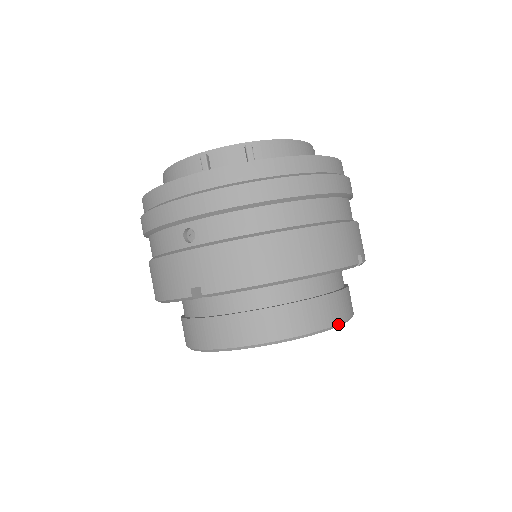
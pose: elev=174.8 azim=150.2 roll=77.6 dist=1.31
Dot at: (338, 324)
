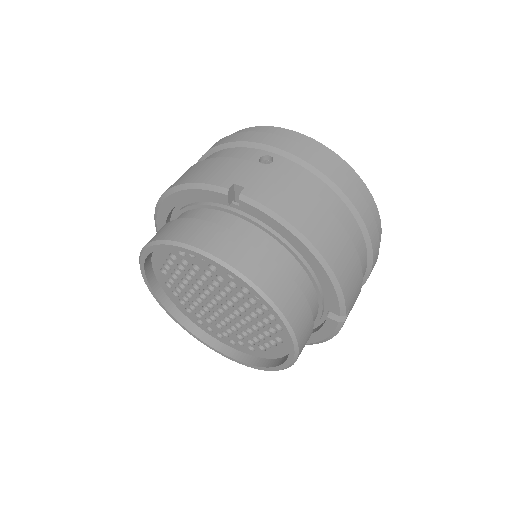
Dot at: (296, 338)
